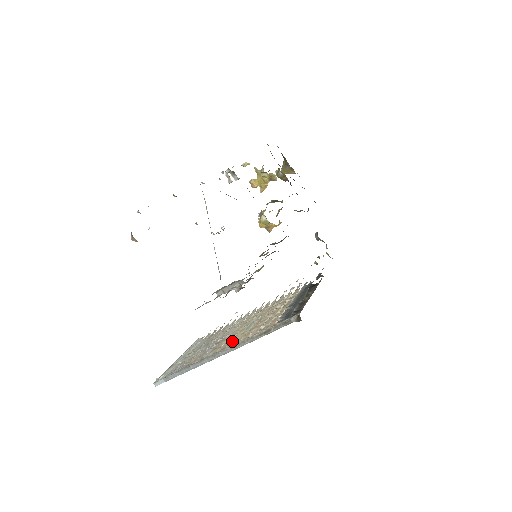
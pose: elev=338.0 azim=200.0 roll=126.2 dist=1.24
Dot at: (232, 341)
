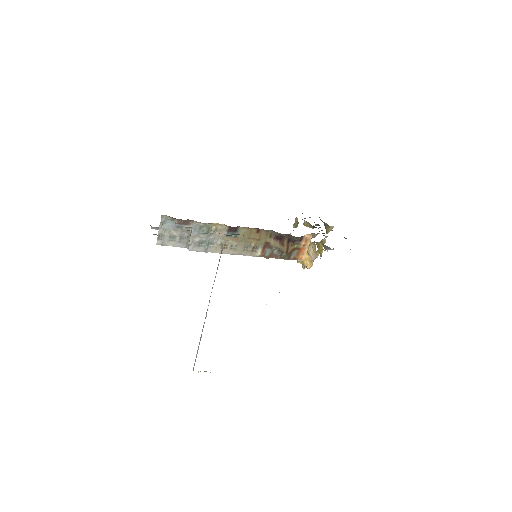
Dot at: occluded
